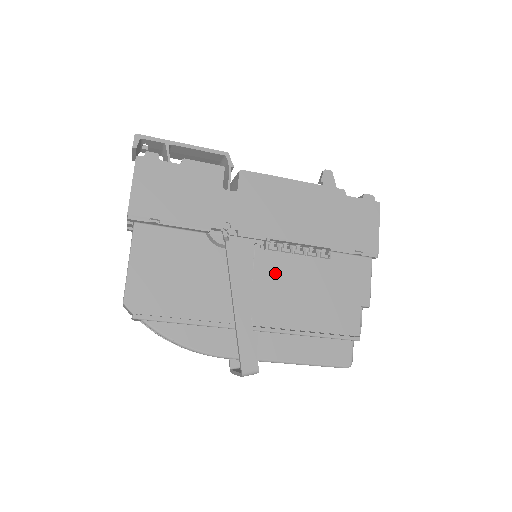
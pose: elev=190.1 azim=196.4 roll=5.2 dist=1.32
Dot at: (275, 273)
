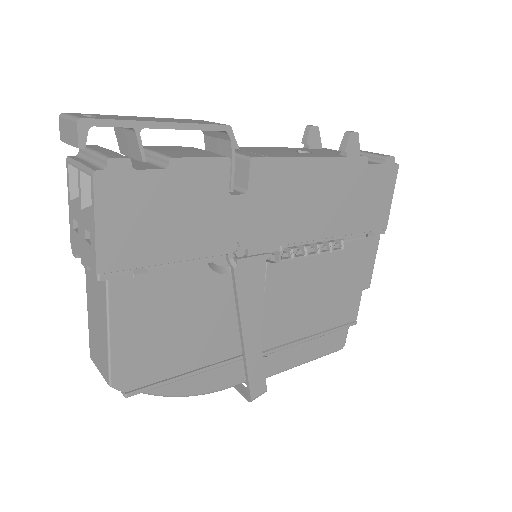
Dot at: (287, 287)
